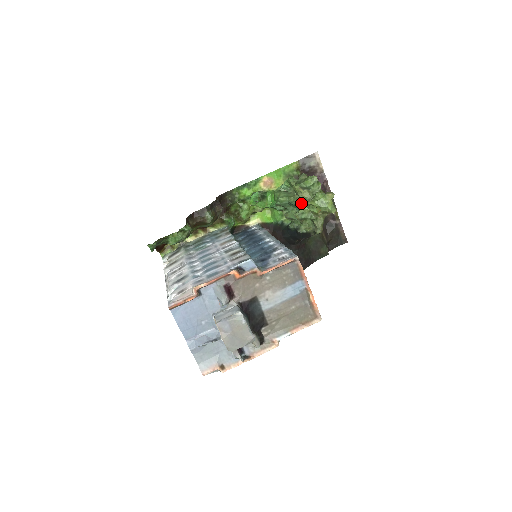
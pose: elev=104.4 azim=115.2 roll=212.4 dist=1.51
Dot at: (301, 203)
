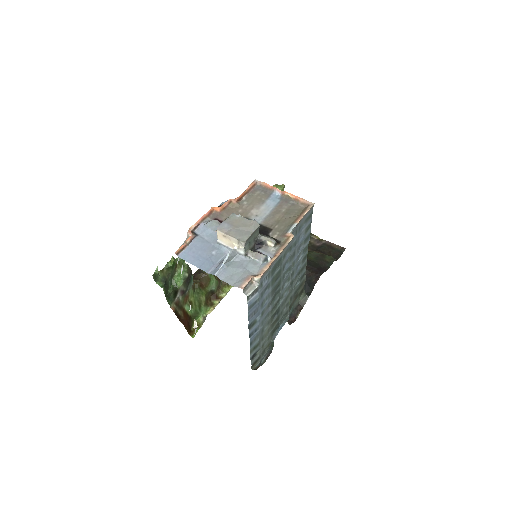
Dot at: occluded
